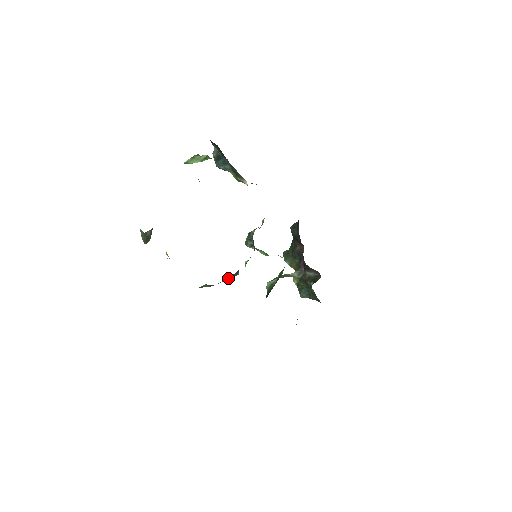
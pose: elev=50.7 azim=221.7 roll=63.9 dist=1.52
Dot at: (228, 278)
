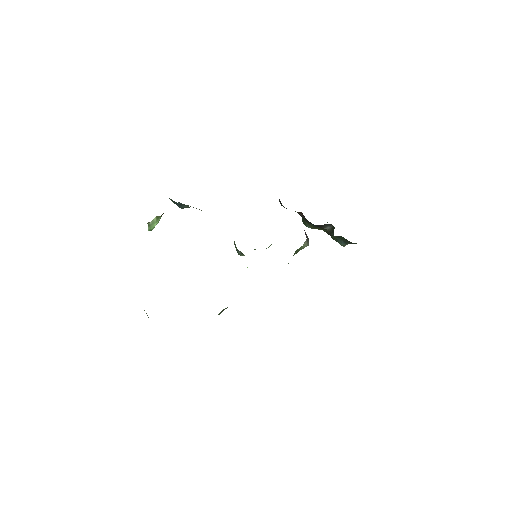
Dot at: occluded
